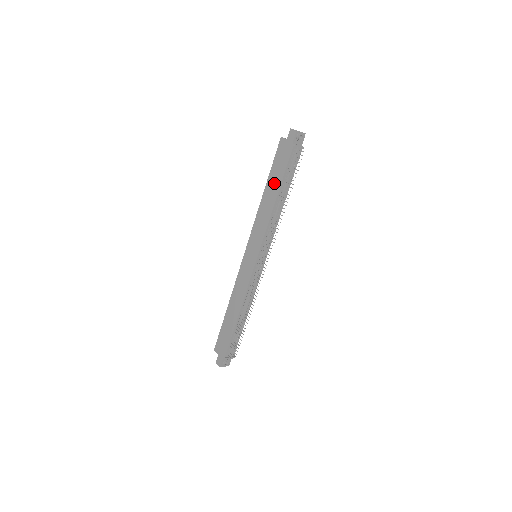
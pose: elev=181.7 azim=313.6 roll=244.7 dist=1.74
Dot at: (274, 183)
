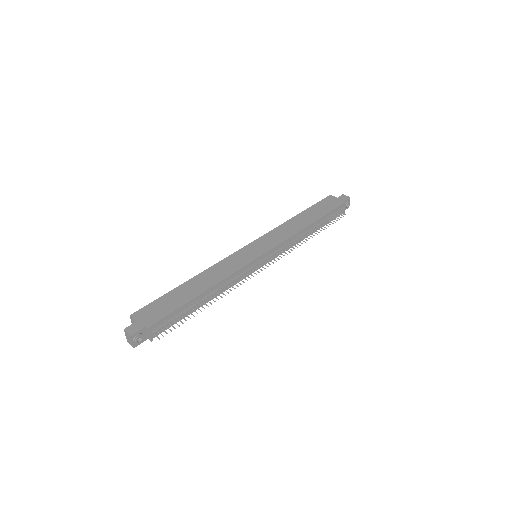
Dot at: (312, 215)
